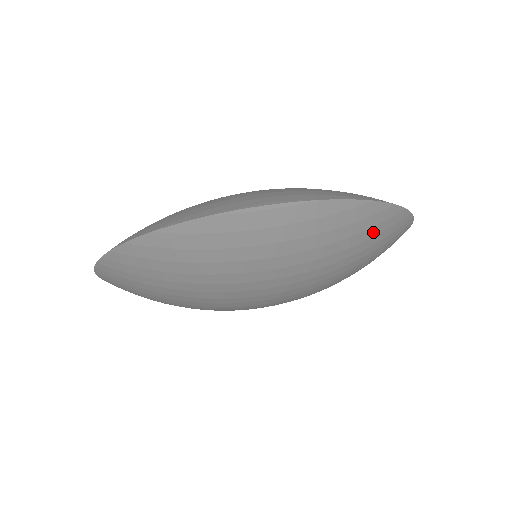
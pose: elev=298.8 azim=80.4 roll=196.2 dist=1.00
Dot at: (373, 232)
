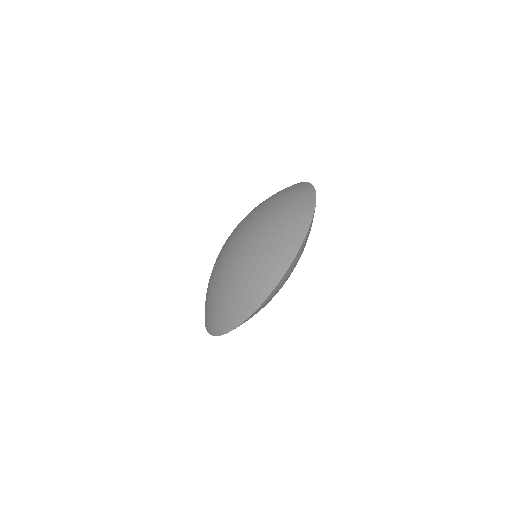
Dot at: occluded
